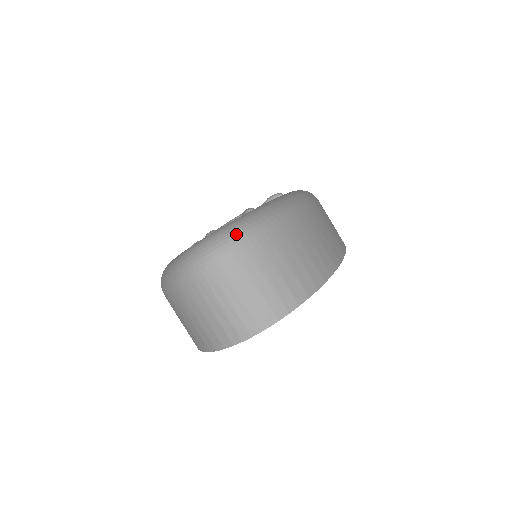
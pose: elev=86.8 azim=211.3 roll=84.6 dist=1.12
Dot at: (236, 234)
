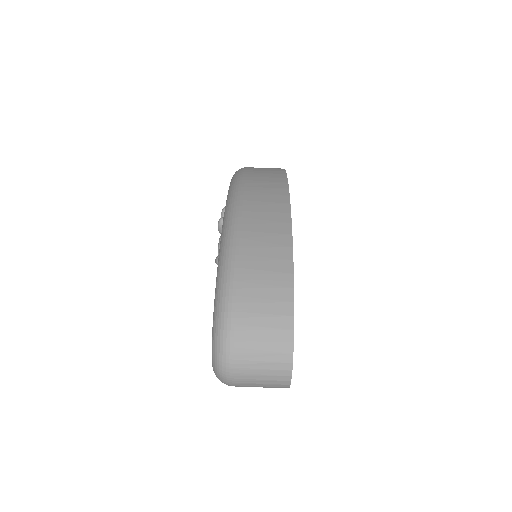
Dot at: (220, 352)
